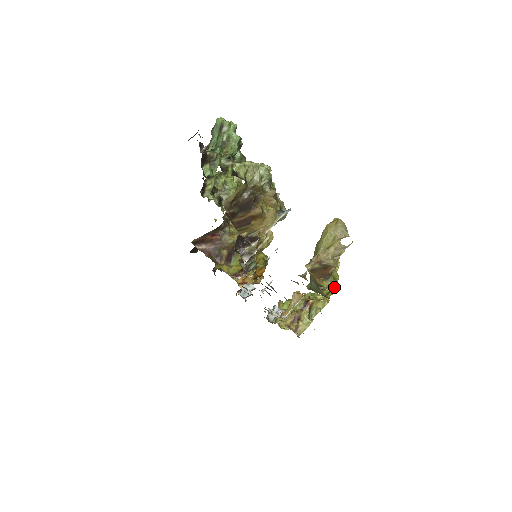
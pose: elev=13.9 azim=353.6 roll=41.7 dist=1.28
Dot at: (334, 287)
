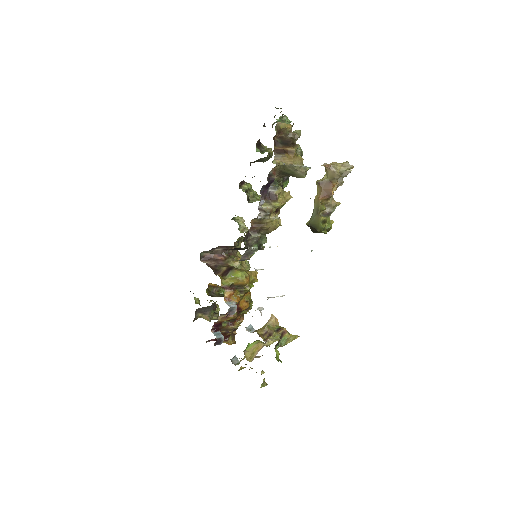
Dot at: (327, 228)
